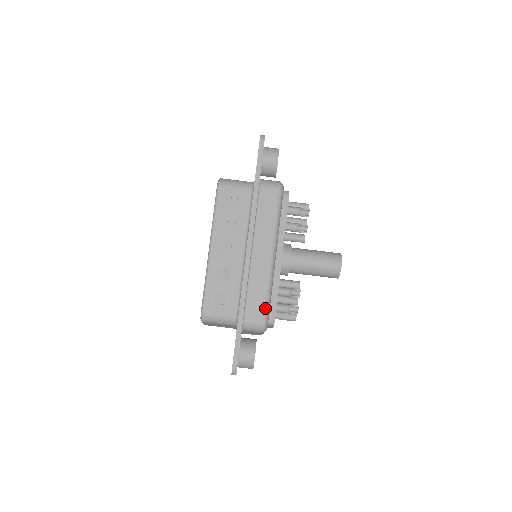
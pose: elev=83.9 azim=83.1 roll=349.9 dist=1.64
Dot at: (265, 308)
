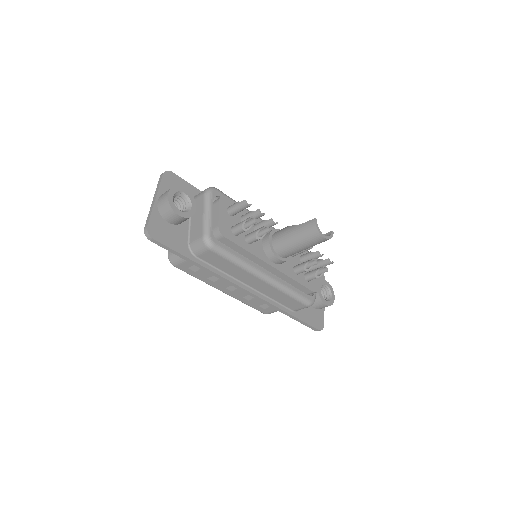
Dot at: (298, 301)
